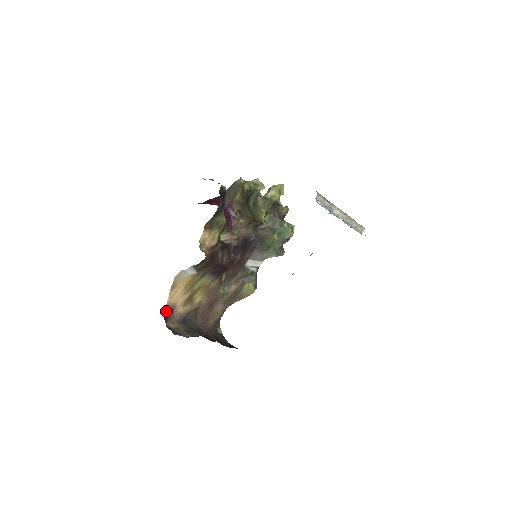
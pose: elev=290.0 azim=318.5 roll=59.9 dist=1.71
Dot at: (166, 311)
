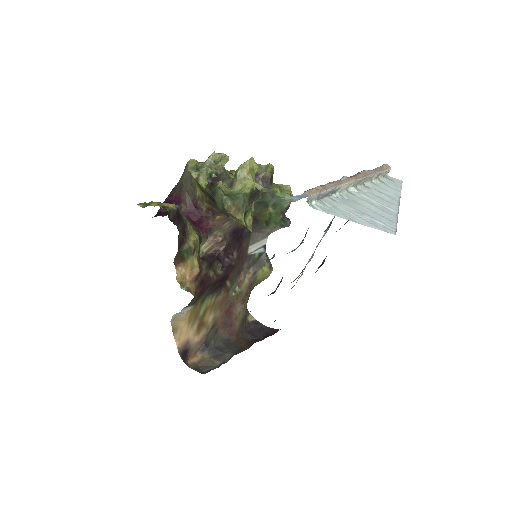
Dot at: (181, 352)
